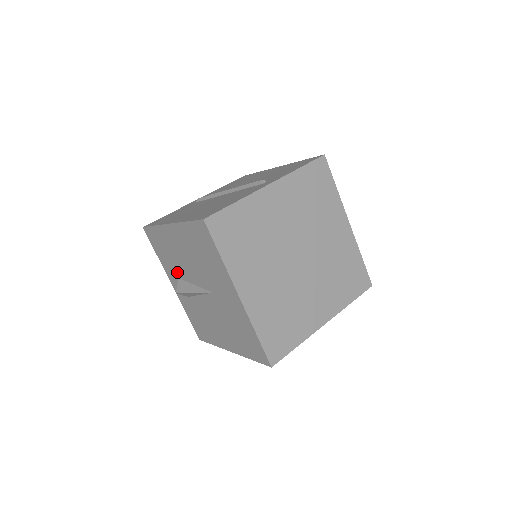
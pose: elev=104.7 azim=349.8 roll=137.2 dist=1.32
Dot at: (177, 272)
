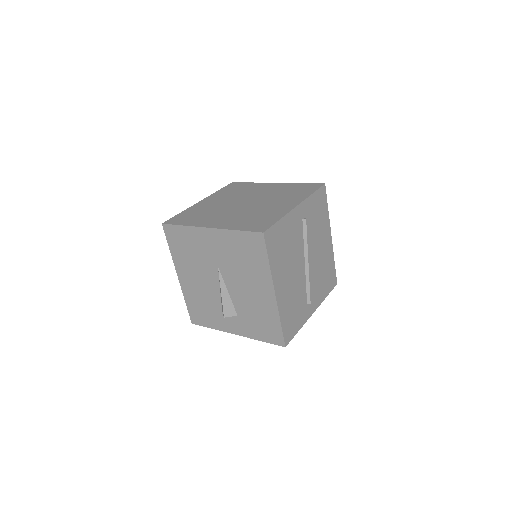
Dot at: (217, 309)
